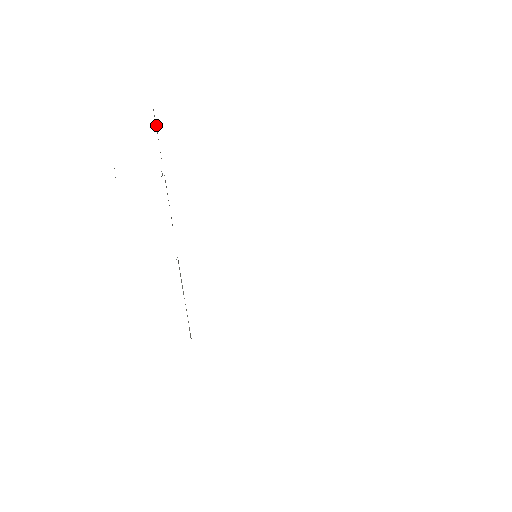
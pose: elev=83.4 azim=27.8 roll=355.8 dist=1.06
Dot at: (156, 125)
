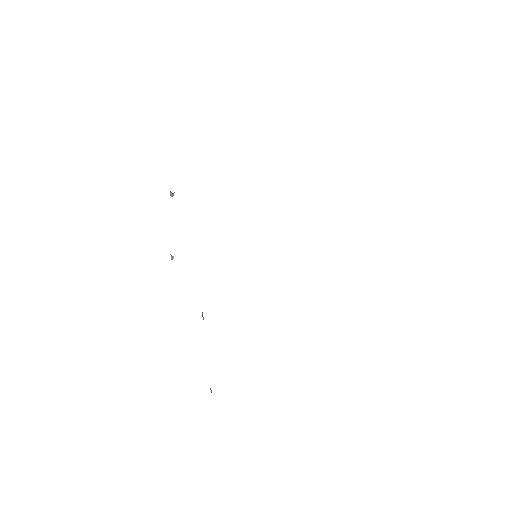
Dot at: occluded
